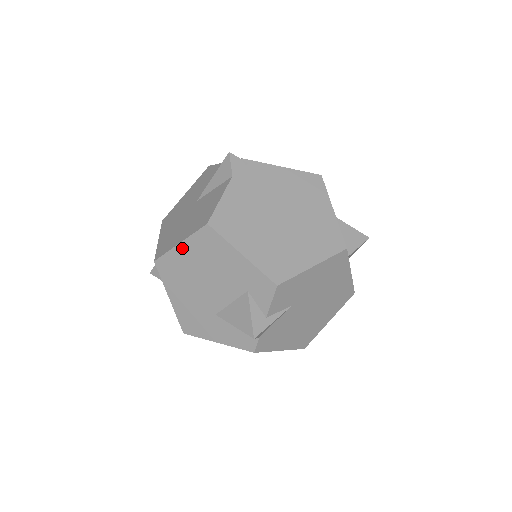
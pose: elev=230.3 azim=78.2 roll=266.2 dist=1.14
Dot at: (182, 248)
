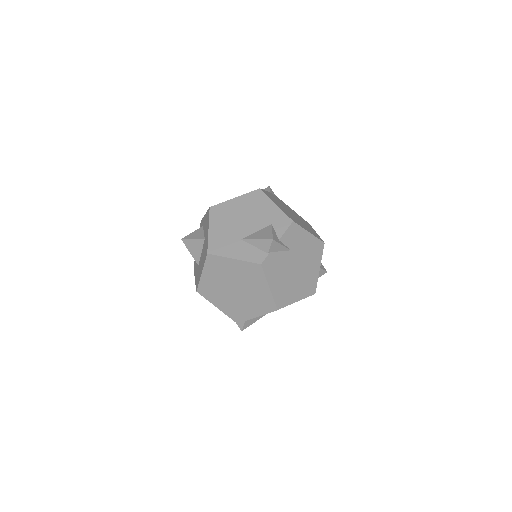
Dot at: (236, 200)
